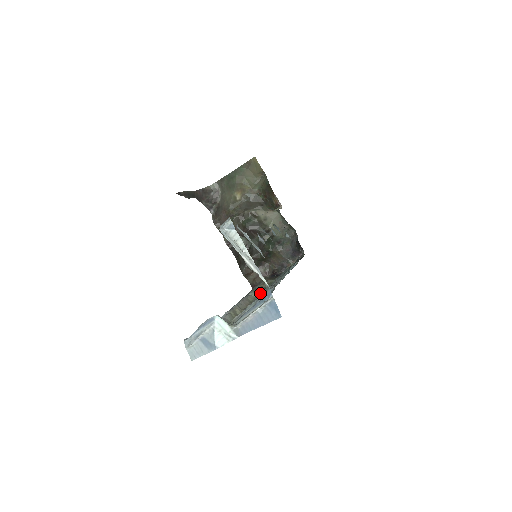
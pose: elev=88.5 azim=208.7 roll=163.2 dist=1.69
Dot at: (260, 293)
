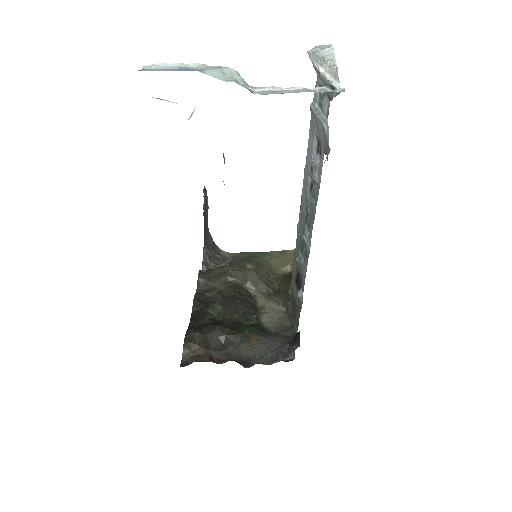
Dot at: occluded
